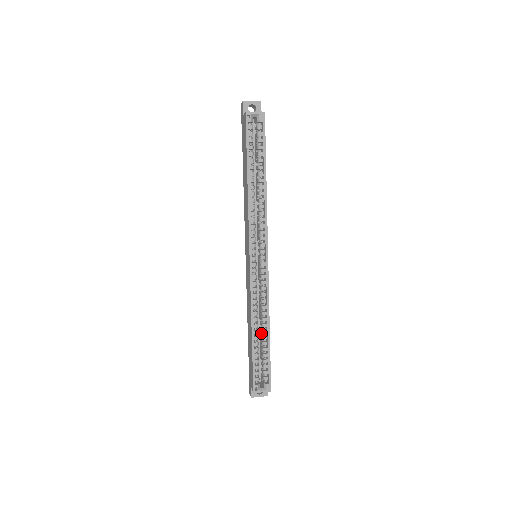
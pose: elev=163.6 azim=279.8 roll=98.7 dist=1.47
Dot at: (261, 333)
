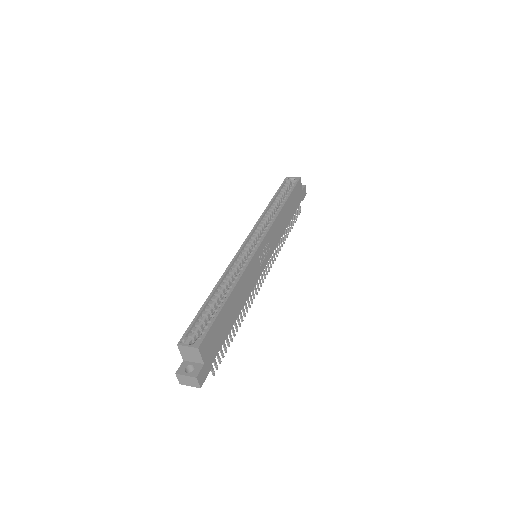
Dot at: occluded
